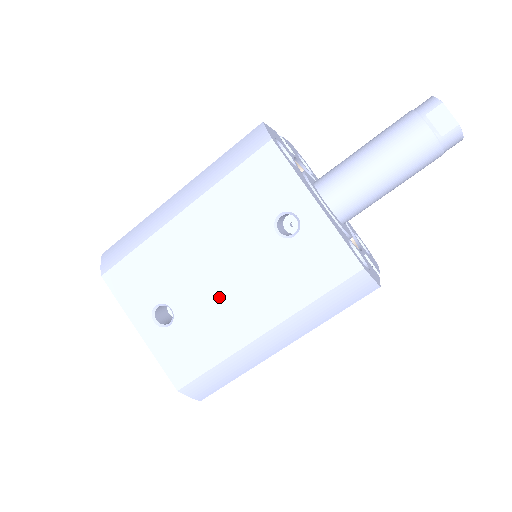
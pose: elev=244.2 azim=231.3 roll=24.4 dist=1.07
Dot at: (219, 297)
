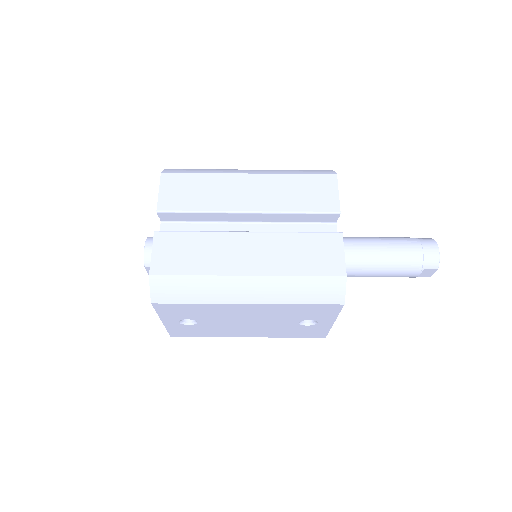
Dot at: (236, 327)
